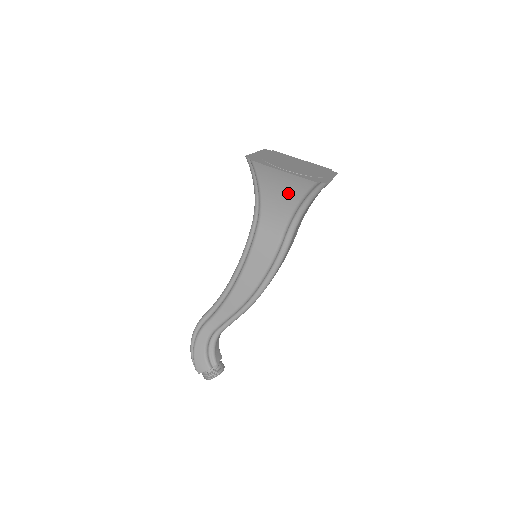
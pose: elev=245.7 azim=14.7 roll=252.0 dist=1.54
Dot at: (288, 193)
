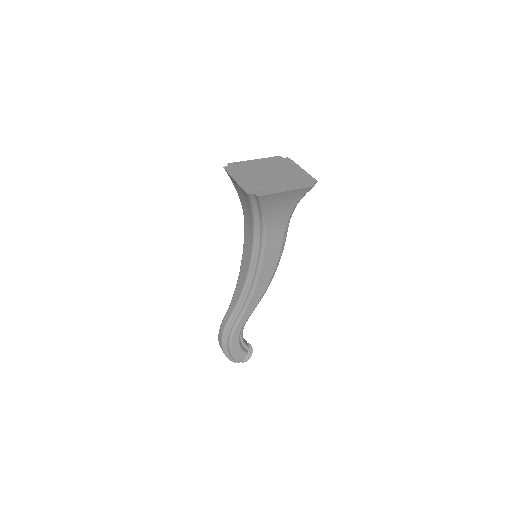
Dot at: (288, 203)
